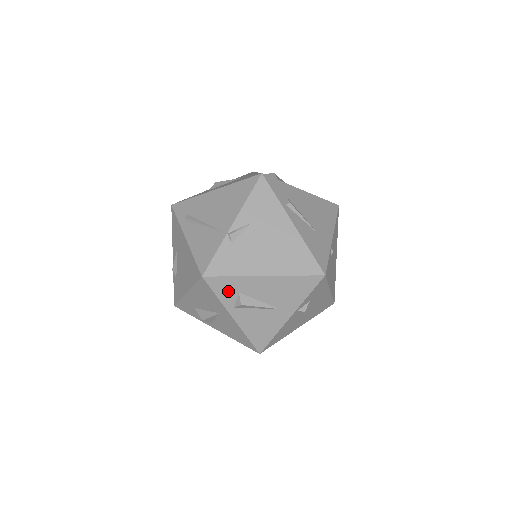
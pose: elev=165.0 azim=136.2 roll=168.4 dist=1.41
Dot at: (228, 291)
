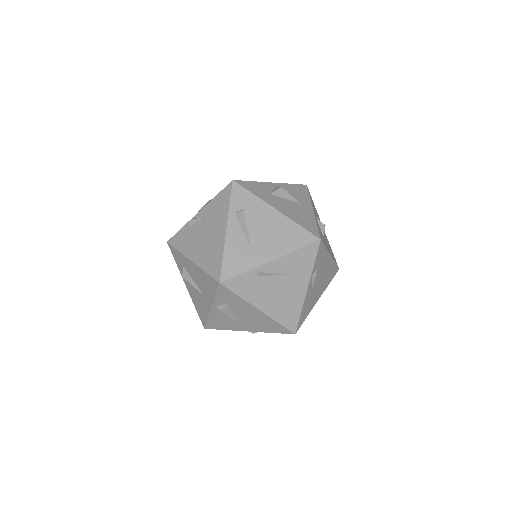
Dot at: (179, 262)
